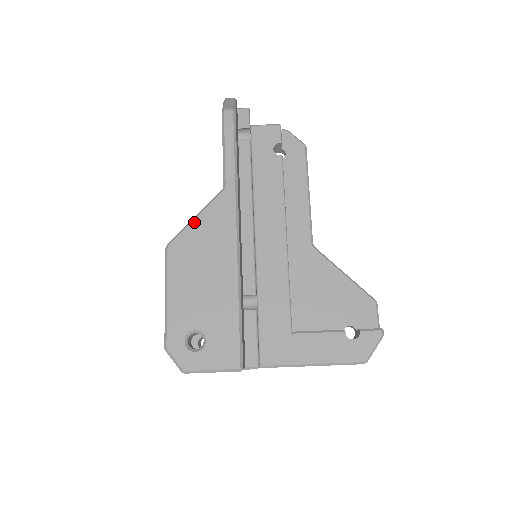
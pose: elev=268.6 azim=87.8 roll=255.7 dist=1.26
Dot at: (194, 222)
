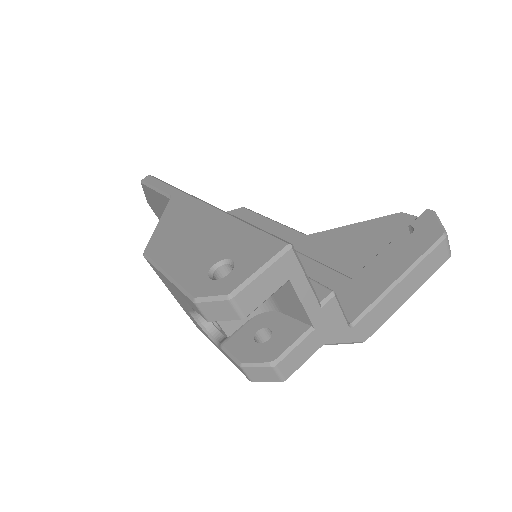
Dot at: (158, 225)
